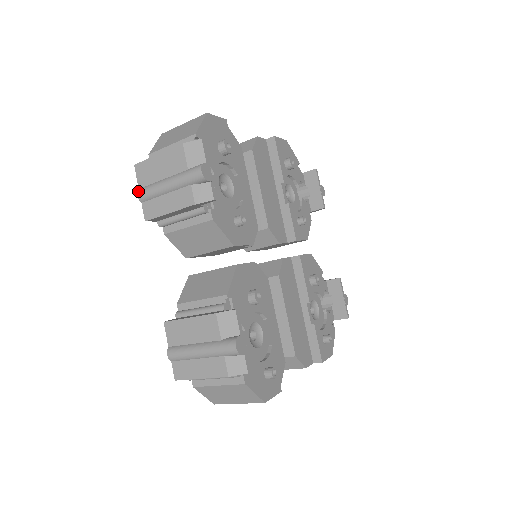
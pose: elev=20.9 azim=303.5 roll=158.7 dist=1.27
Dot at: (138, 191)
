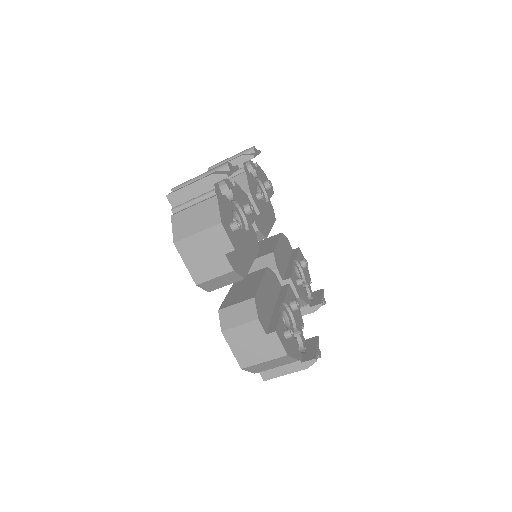
Dot at: occluded
